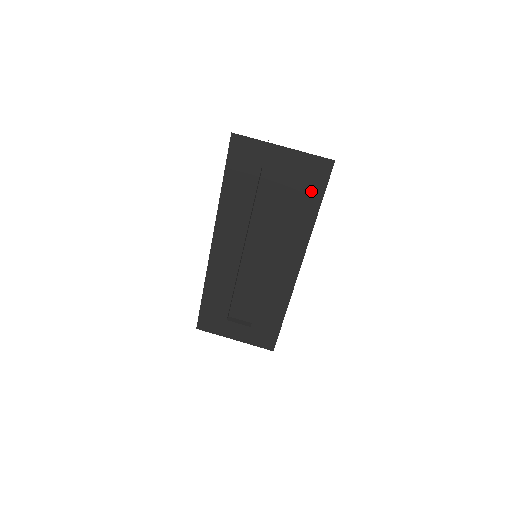
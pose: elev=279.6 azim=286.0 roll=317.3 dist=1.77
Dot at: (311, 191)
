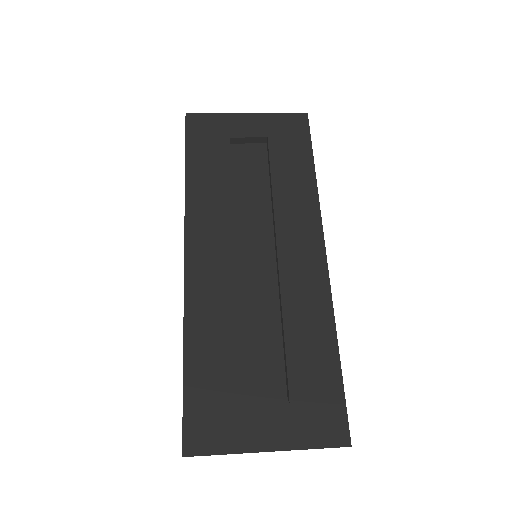
Dot at: (296, 147)
